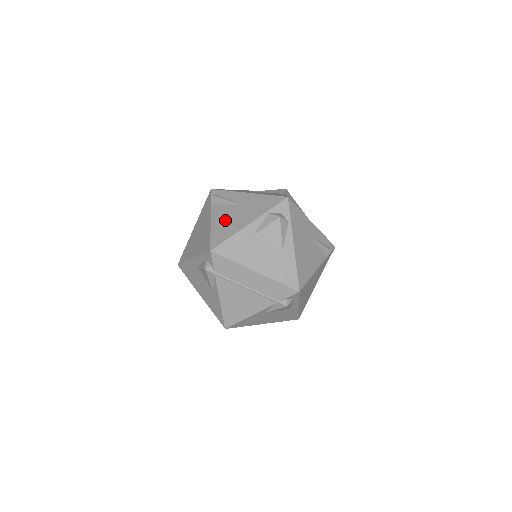
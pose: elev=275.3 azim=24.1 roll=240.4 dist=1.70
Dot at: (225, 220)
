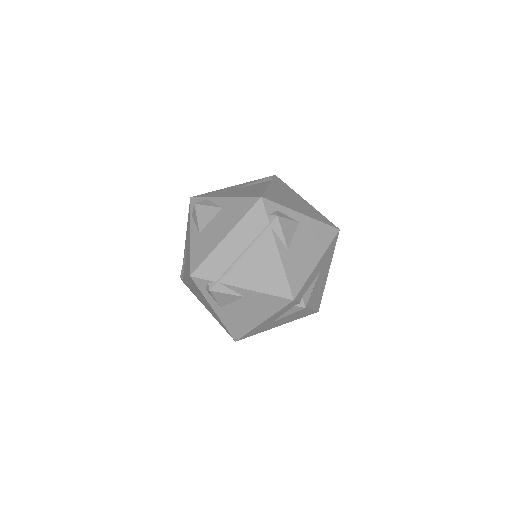
Dot at: (186, 262)
